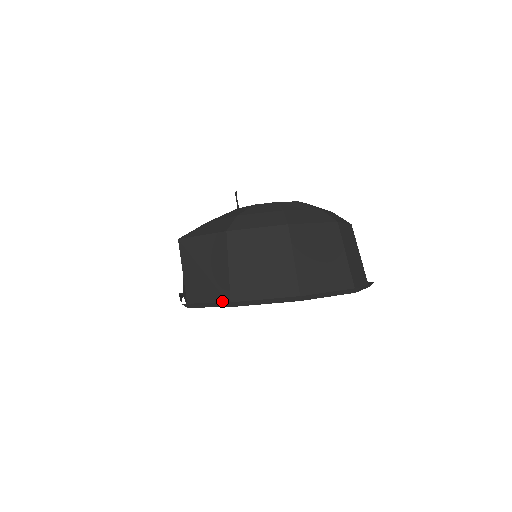
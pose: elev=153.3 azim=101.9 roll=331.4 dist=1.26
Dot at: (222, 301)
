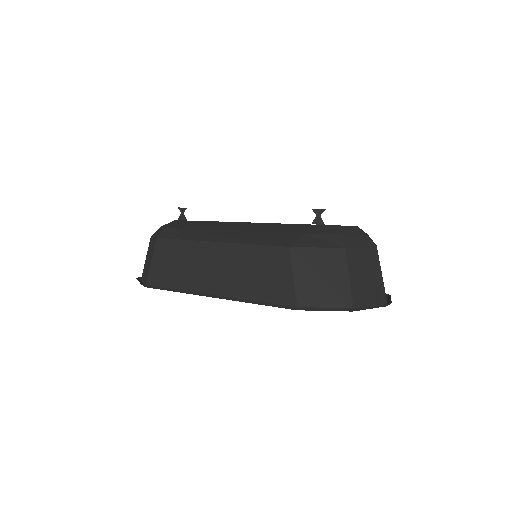
Dot at: (344, 306)
